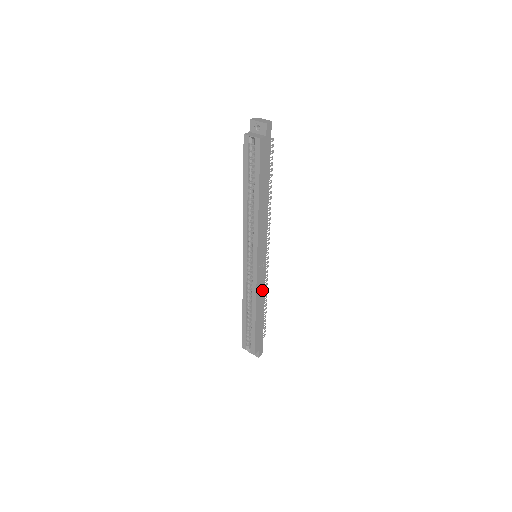
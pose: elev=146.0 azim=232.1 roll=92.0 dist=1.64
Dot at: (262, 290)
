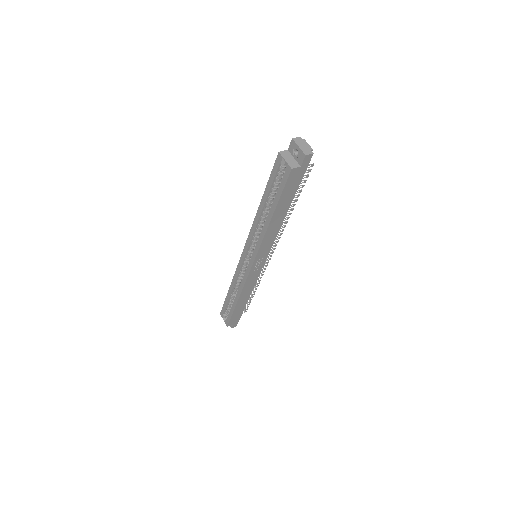
Dot at: (252, 284)
